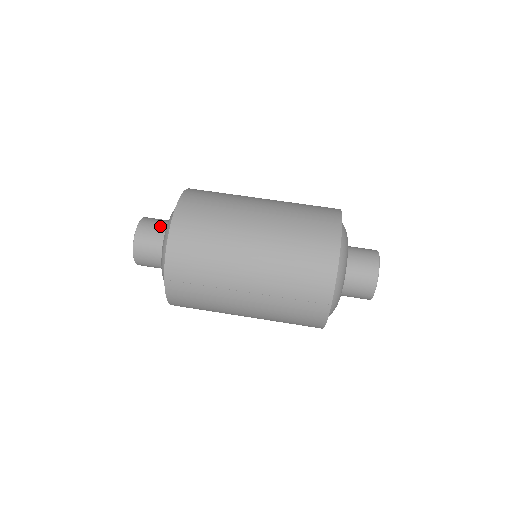
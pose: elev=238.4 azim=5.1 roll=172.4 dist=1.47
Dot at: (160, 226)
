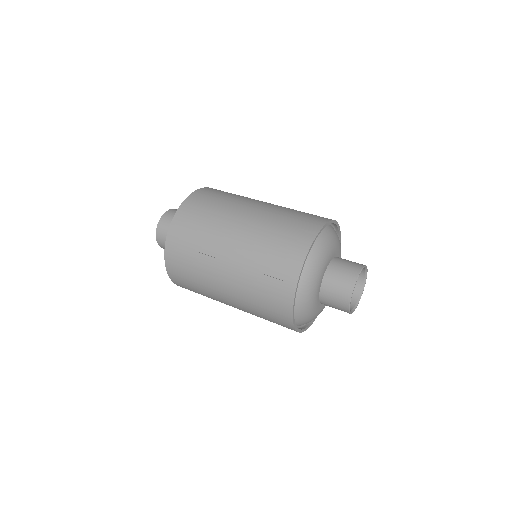
Dot at: occluded
